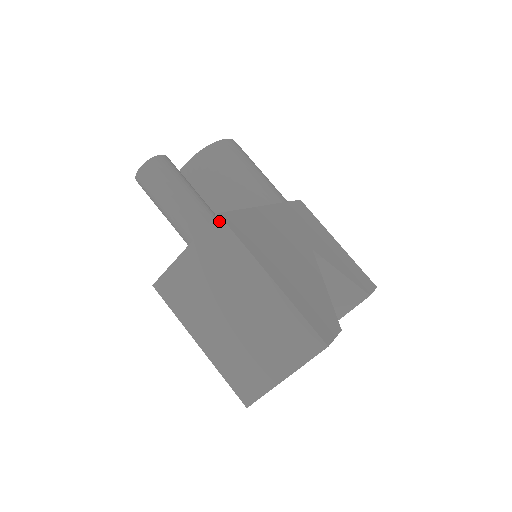
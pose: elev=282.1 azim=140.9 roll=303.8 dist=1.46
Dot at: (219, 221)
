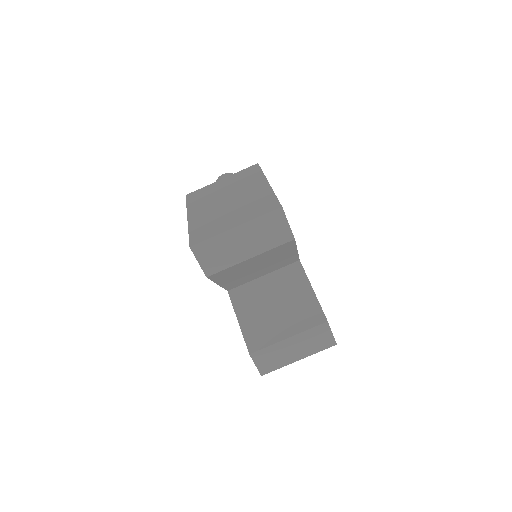
Dot at: (256, 166)
